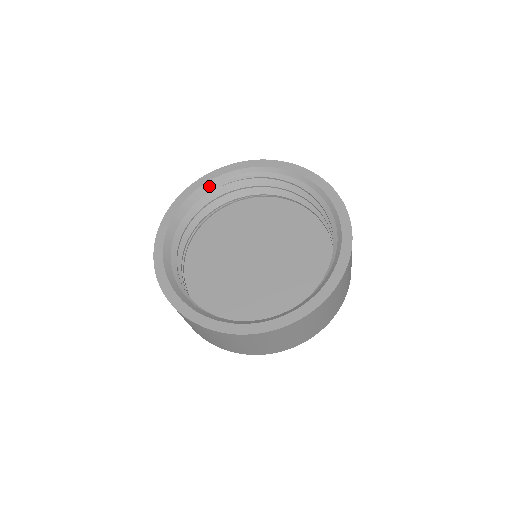
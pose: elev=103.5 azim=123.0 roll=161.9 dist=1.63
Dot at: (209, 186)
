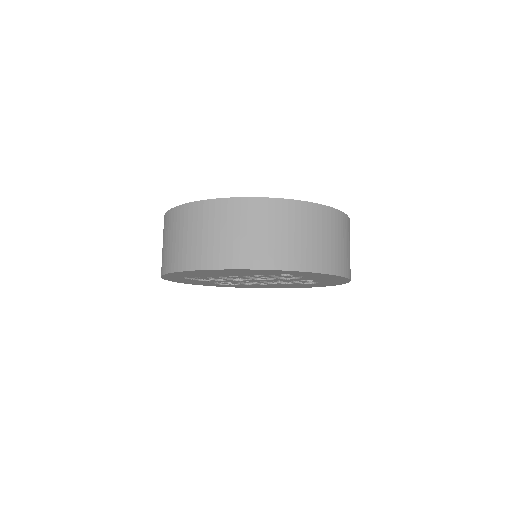
Dot at: occluded
